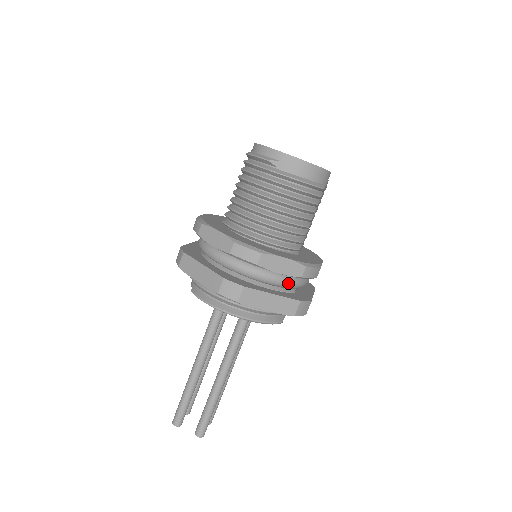
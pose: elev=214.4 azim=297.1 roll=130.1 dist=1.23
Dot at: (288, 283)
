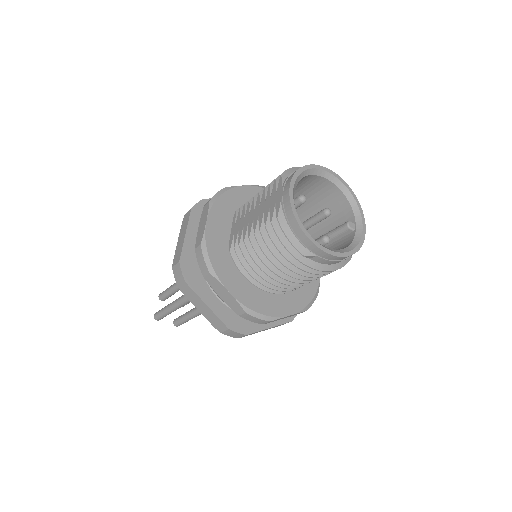
Dot at: occluded
